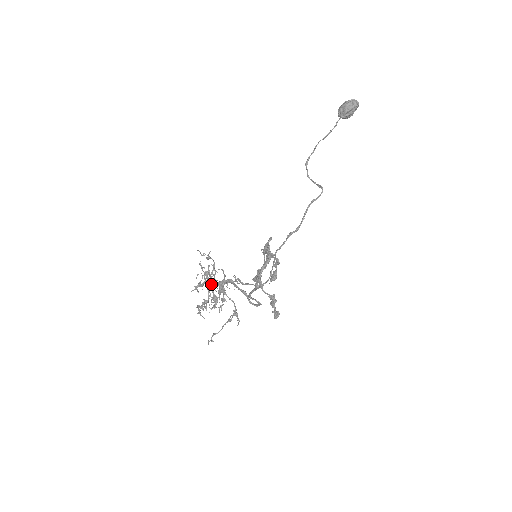
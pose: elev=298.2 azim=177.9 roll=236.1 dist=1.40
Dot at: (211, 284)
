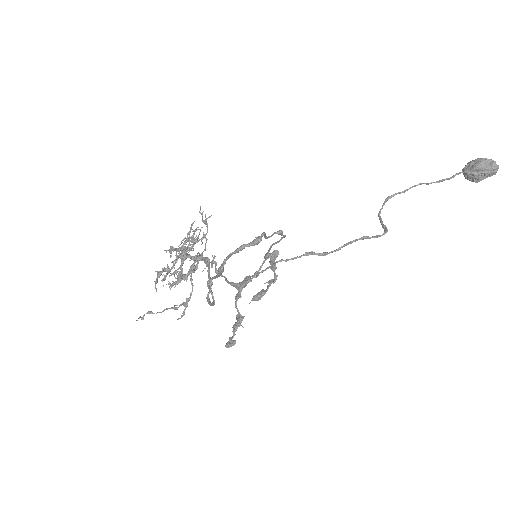
Dot at: (184, 248)
